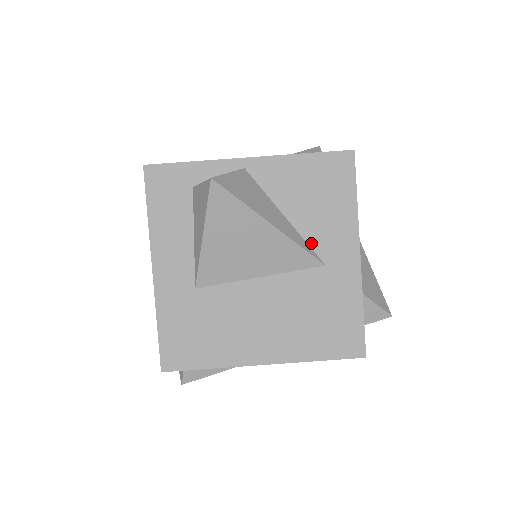
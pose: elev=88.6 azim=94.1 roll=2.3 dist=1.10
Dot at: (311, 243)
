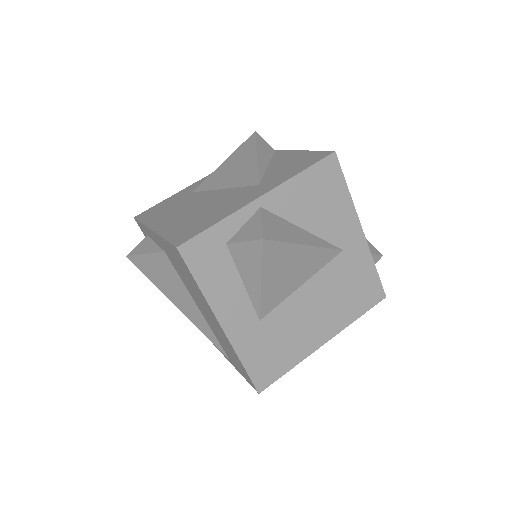
Dot at: (328, 239)
